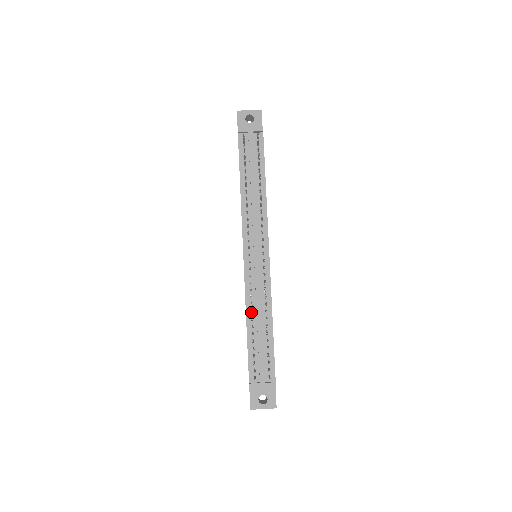
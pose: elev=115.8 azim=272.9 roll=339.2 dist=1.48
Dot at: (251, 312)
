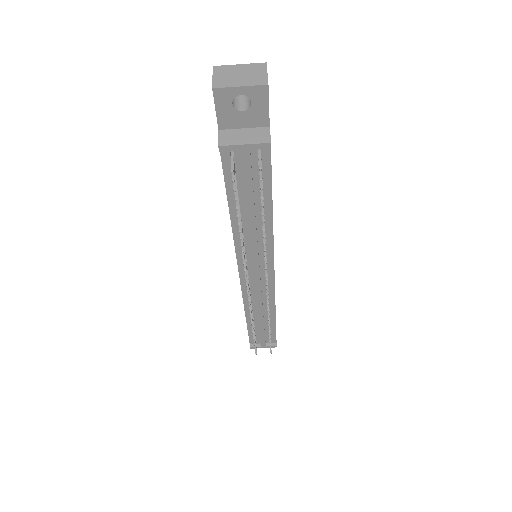
Dot at: occluded
